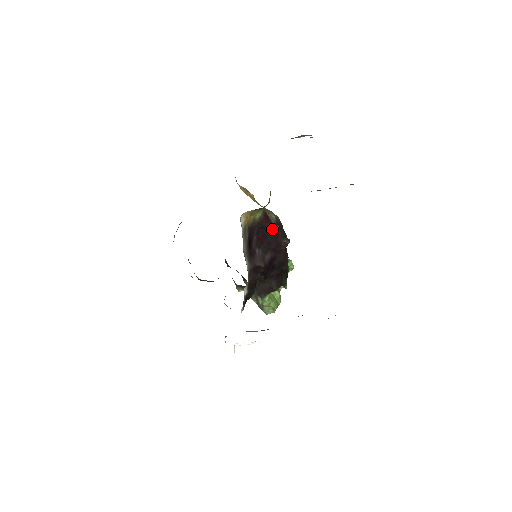
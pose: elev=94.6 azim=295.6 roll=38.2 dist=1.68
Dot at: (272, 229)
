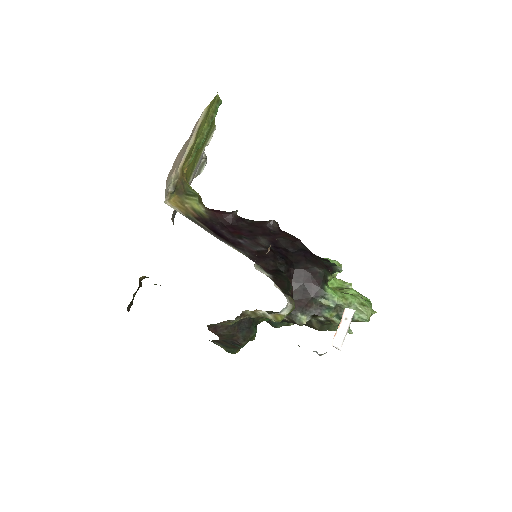
Dot at: (239, 221)
